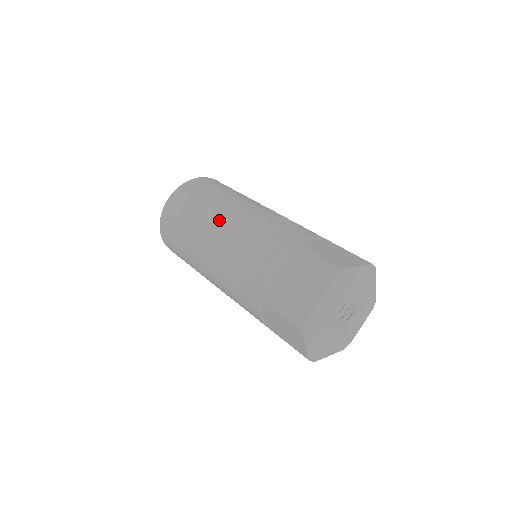
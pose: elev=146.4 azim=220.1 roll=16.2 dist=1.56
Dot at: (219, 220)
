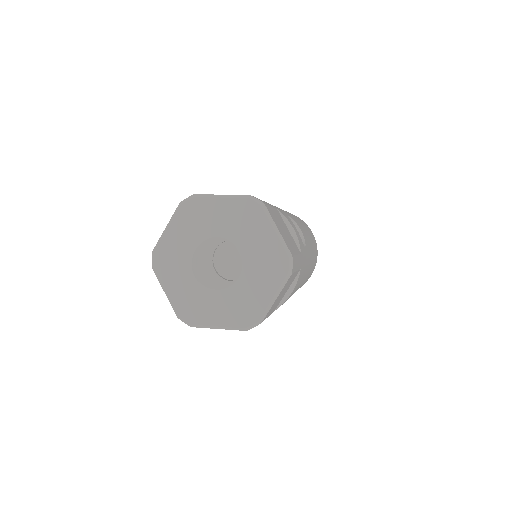
Dot at: occluded
